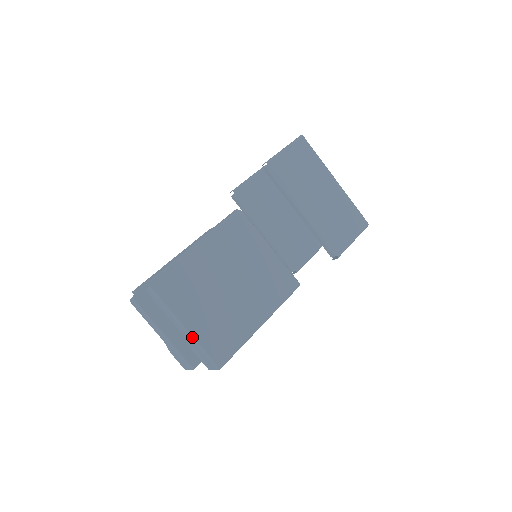
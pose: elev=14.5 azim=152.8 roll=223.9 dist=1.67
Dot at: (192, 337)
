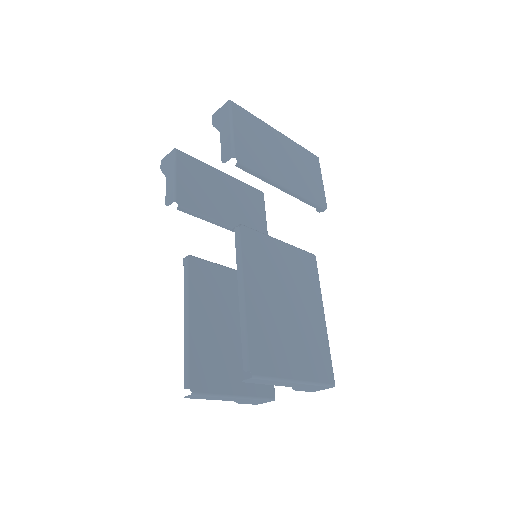
Dot at: (306, 383)
